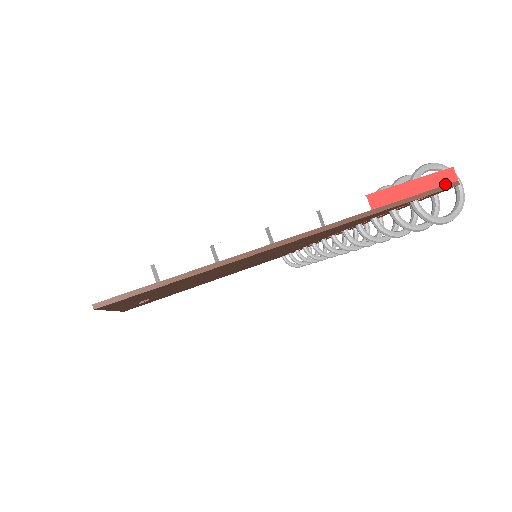
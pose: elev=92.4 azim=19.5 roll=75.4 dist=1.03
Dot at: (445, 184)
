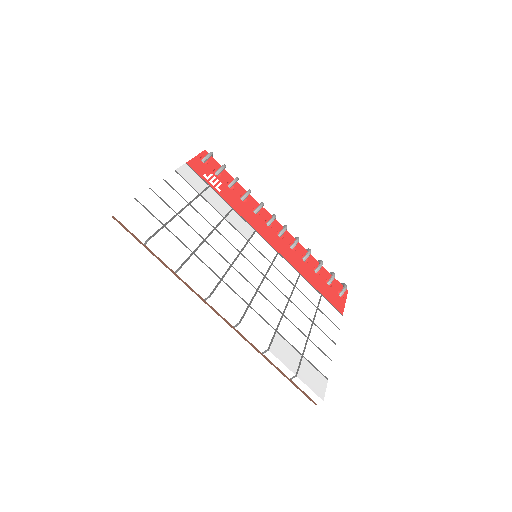
Dot at: occluded
